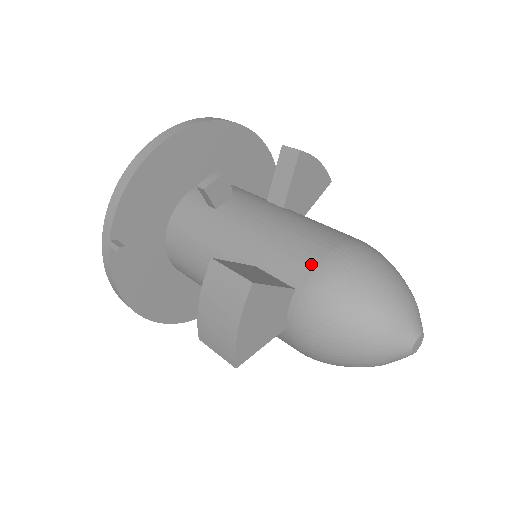
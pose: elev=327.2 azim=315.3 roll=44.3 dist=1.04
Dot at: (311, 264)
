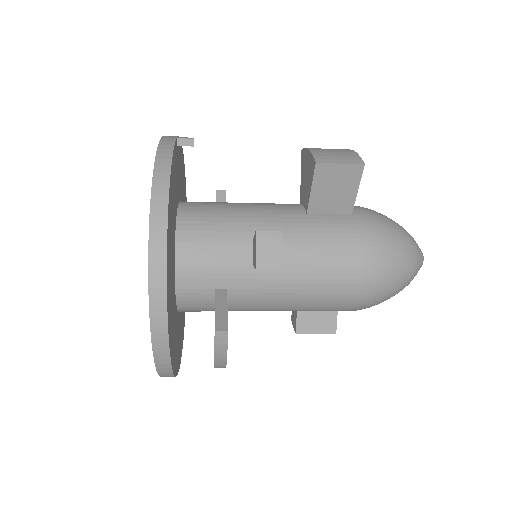
Dot at: occluded
